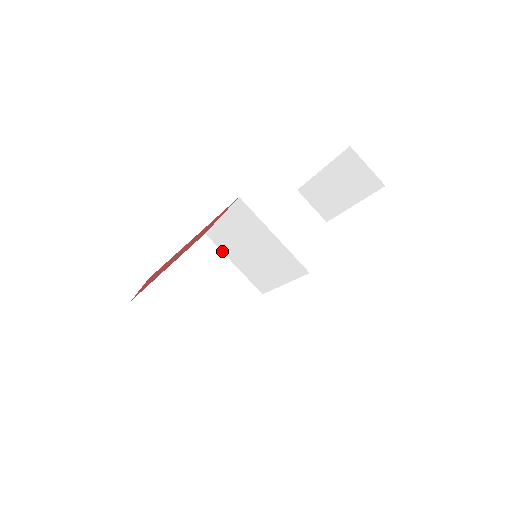
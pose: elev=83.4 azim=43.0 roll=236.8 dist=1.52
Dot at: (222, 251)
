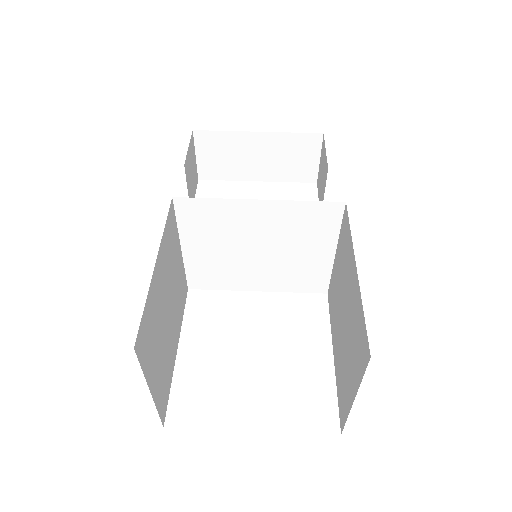
Dot at: (179, 228)
